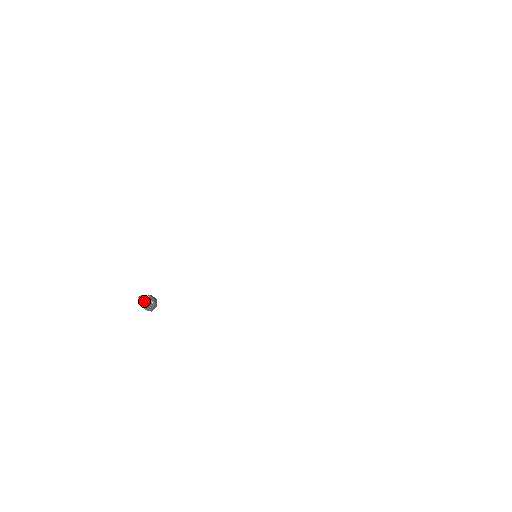
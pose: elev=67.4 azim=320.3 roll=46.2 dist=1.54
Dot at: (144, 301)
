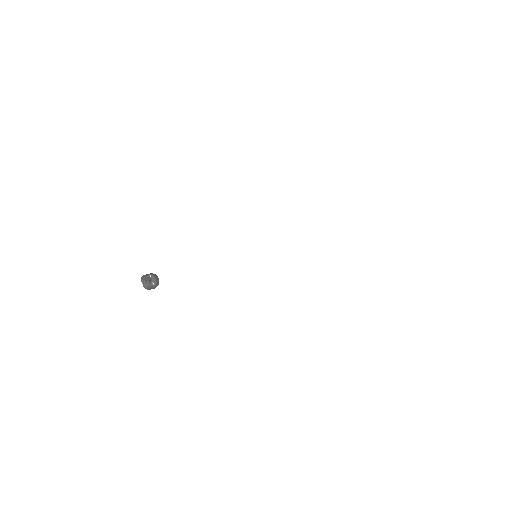
Dot at: (145, 284)
